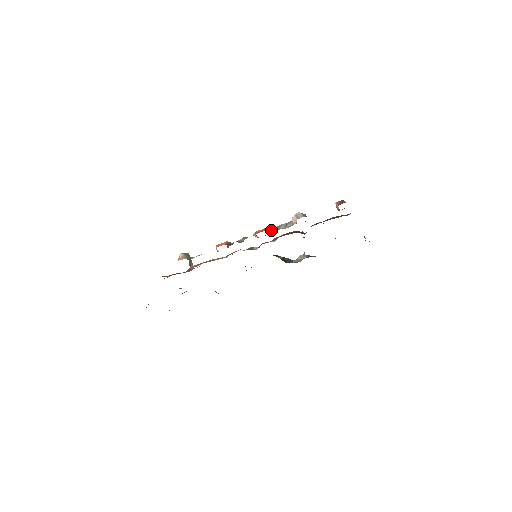
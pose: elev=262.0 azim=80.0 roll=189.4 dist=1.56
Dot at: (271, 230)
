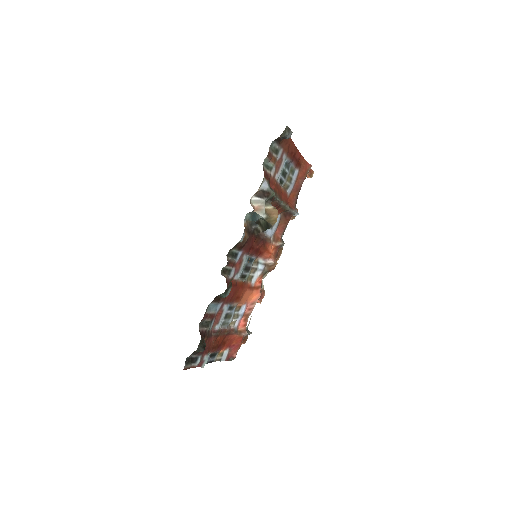
Dot at: occluded
